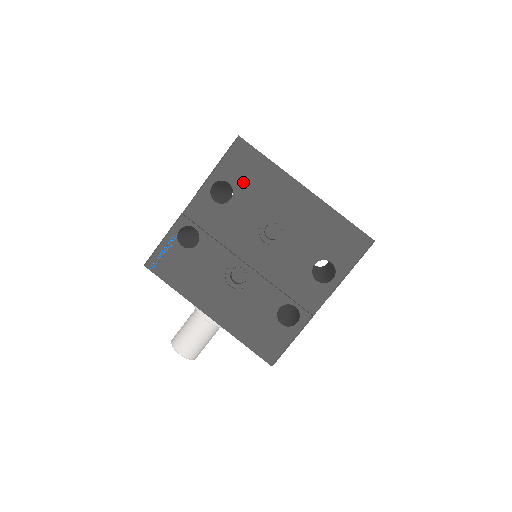
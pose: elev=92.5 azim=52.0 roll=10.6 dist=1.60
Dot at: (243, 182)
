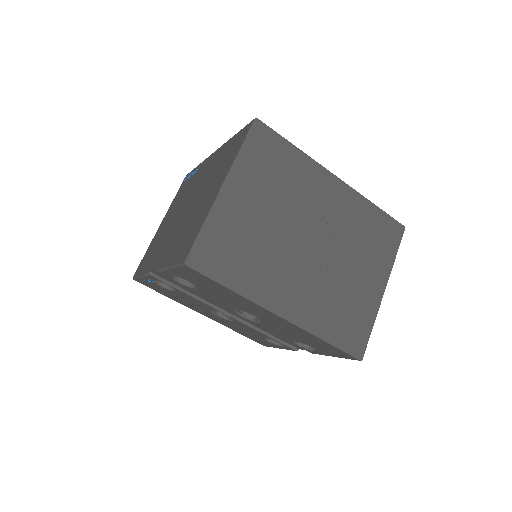
Dot at: (205, 287)
